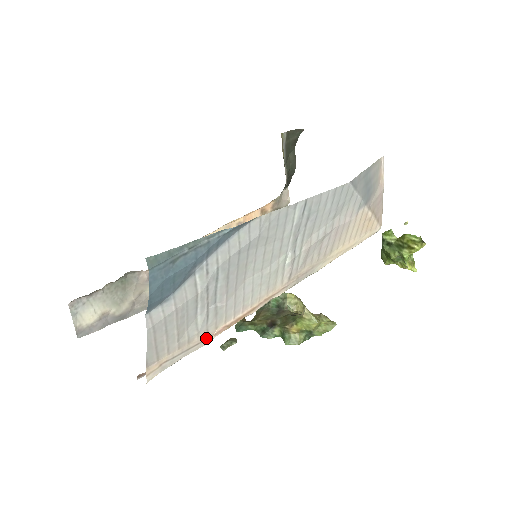
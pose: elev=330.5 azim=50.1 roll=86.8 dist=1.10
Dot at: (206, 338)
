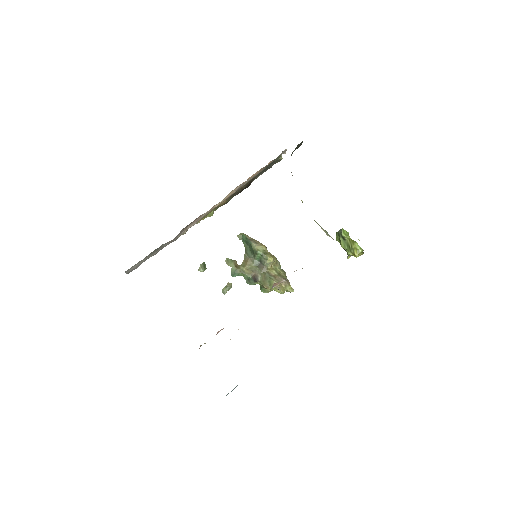
Dot at: occluded
